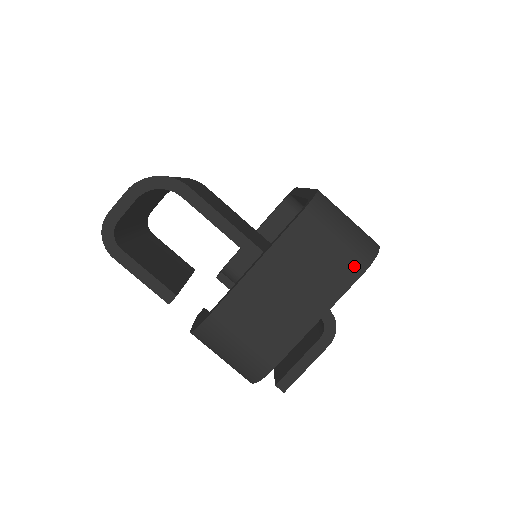
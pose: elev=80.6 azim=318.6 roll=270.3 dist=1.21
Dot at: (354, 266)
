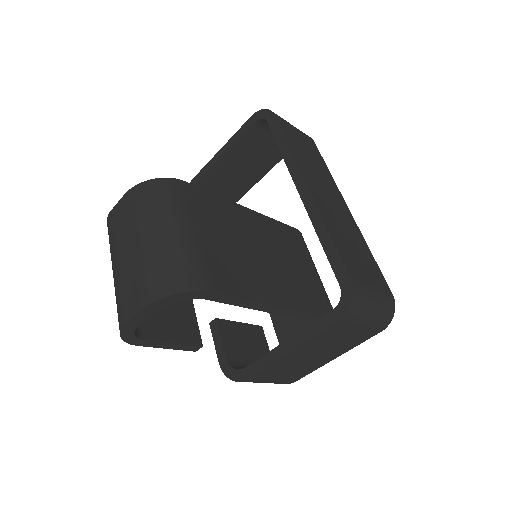
Dot at: (374, 331)
